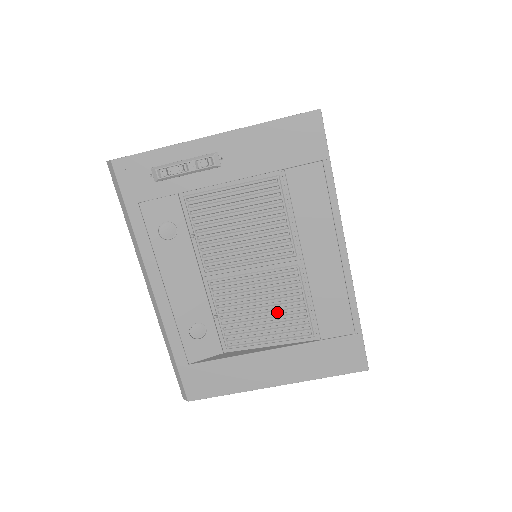
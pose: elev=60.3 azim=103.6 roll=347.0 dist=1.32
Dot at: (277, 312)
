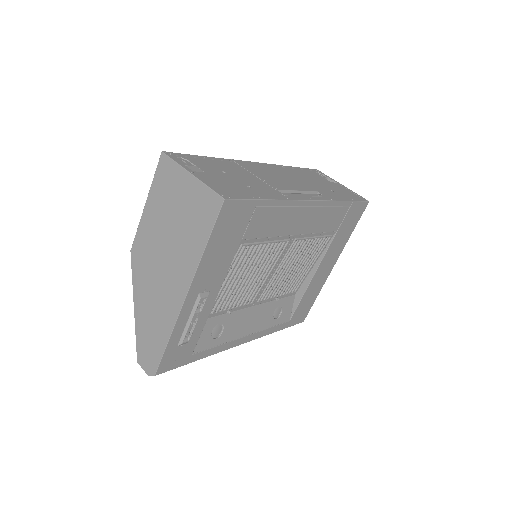
Dot at: (305, 258)
